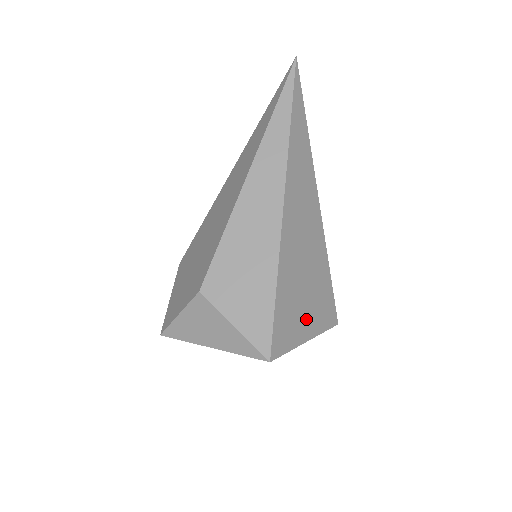
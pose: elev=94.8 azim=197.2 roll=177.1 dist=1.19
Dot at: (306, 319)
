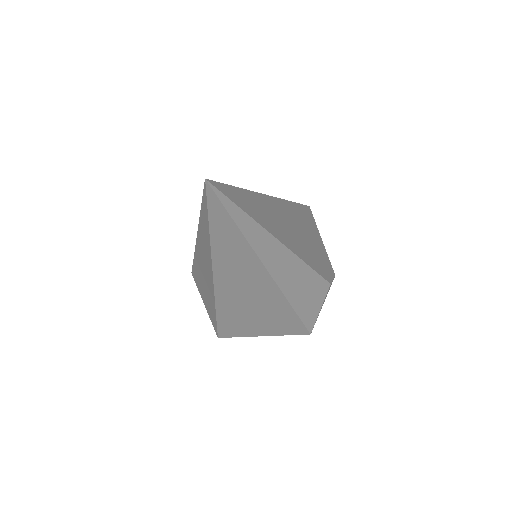
Dot at: (259, 329)
